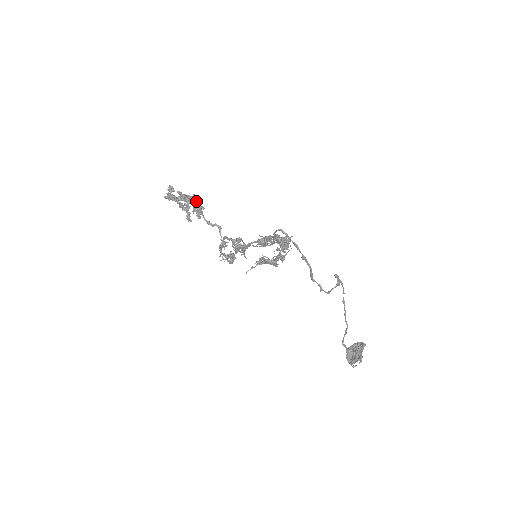
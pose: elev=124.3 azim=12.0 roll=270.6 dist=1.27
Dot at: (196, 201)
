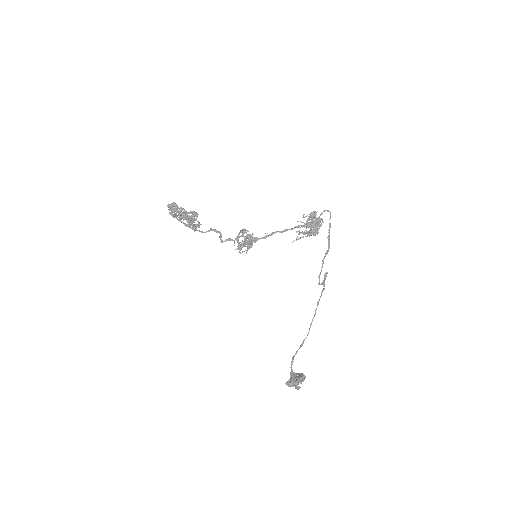
Dot at: occluded
